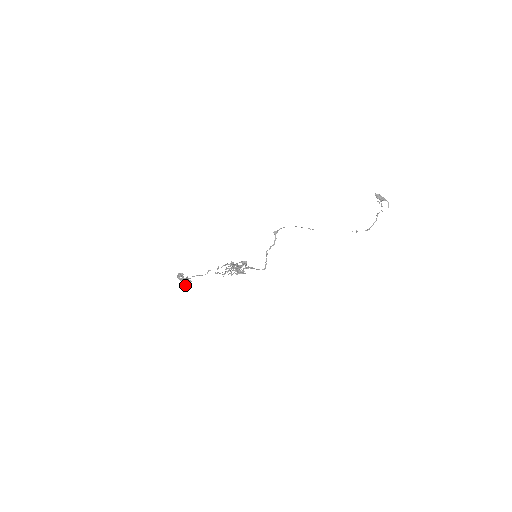
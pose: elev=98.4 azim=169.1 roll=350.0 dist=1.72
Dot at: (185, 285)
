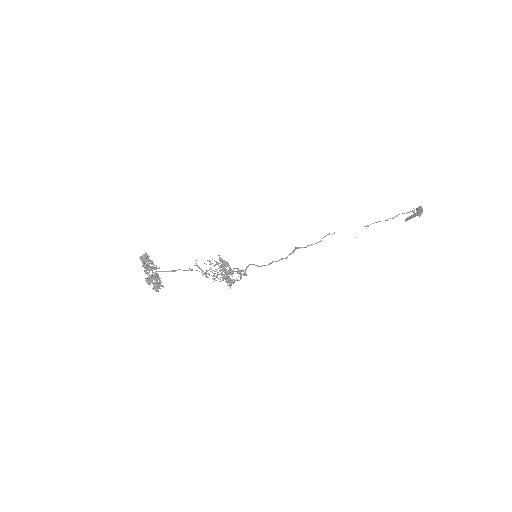
Dot at: (150, 279)
